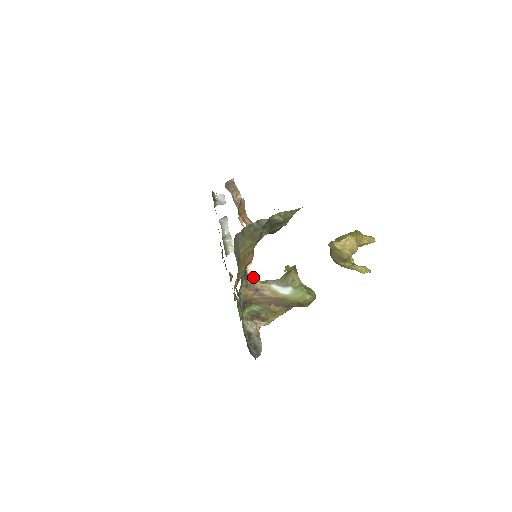
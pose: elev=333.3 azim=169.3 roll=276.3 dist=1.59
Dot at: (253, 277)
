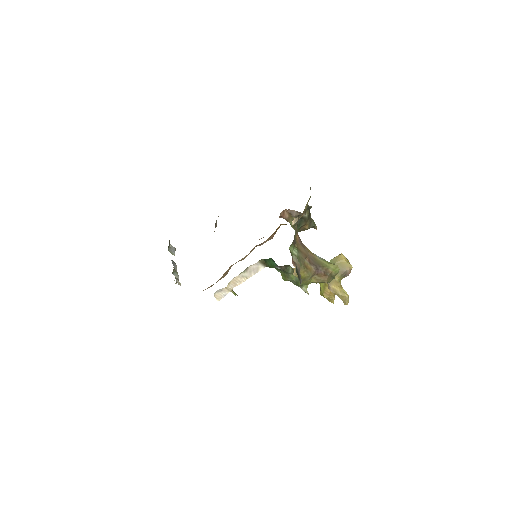
Dot at: occluded
